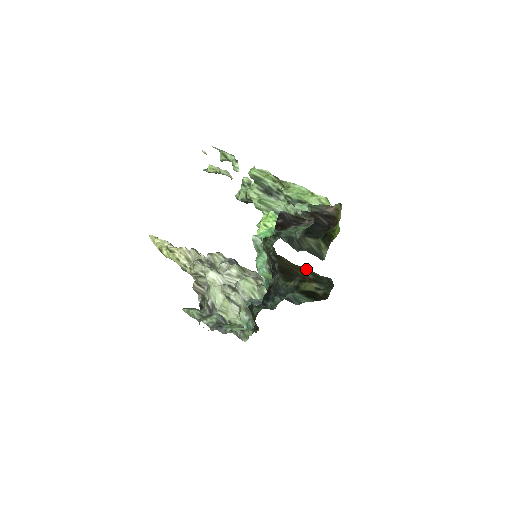
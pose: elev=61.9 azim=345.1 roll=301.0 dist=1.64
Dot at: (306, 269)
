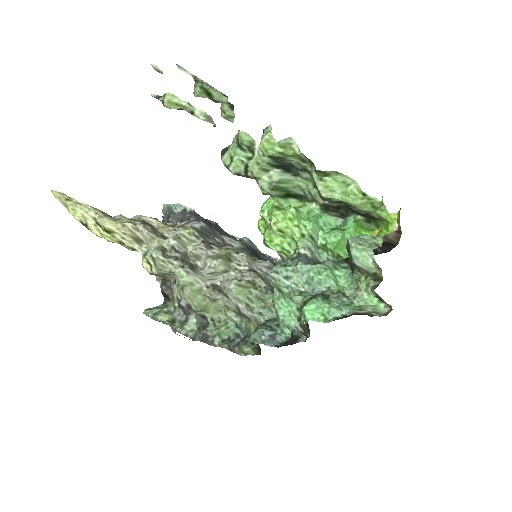
Dot at: occluded
